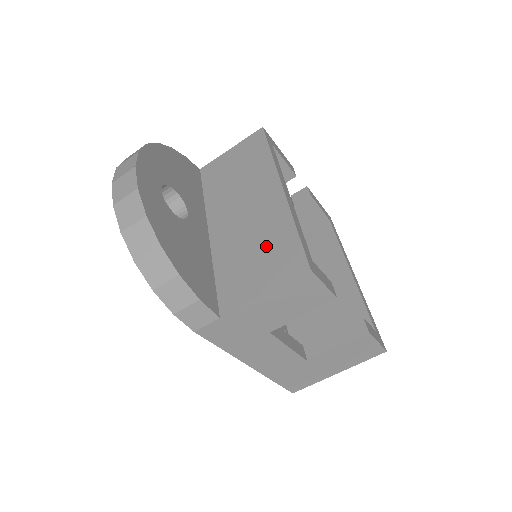
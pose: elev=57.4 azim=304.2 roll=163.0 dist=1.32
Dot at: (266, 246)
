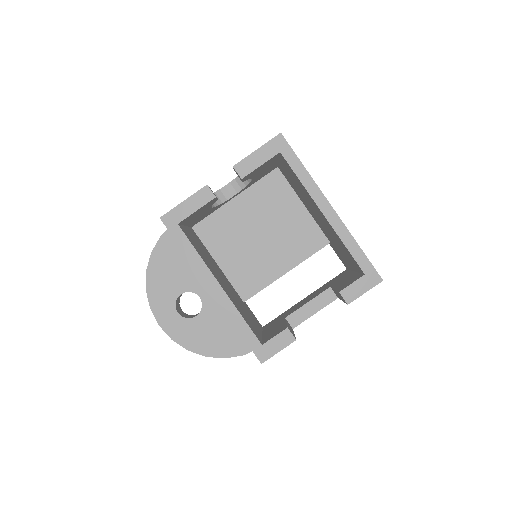
Dot at: occluded
